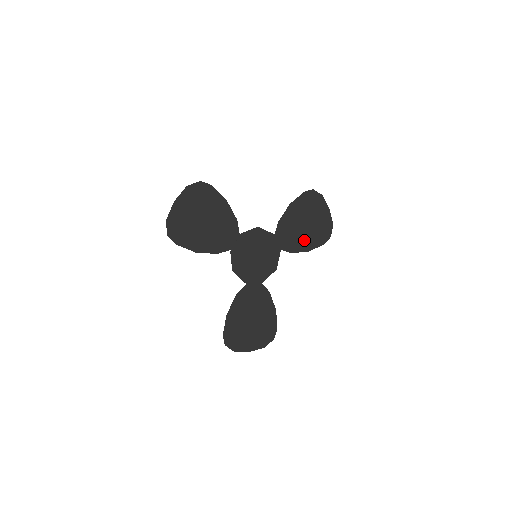
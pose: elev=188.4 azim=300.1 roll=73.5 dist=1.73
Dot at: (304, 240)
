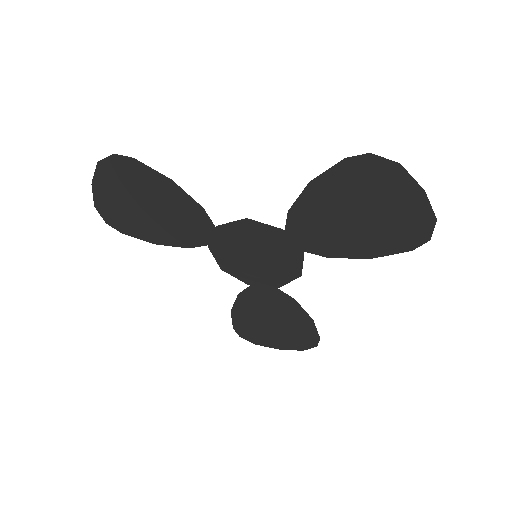
Dot at: (356, 241)
